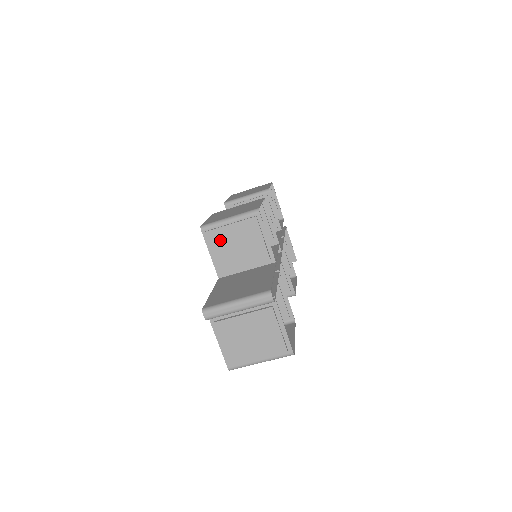
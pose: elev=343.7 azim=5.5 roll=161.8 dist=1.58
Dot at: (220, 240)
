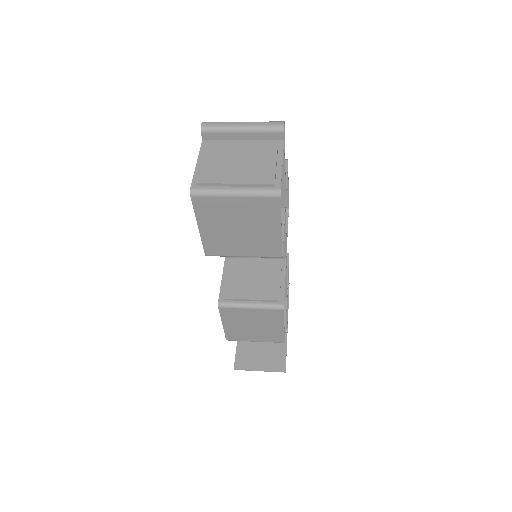
Dot at: occluded
